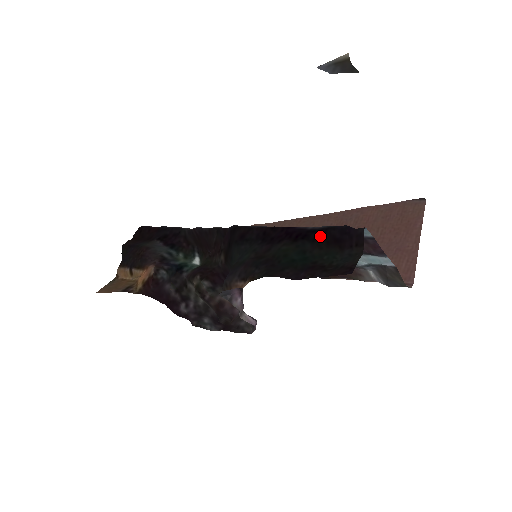
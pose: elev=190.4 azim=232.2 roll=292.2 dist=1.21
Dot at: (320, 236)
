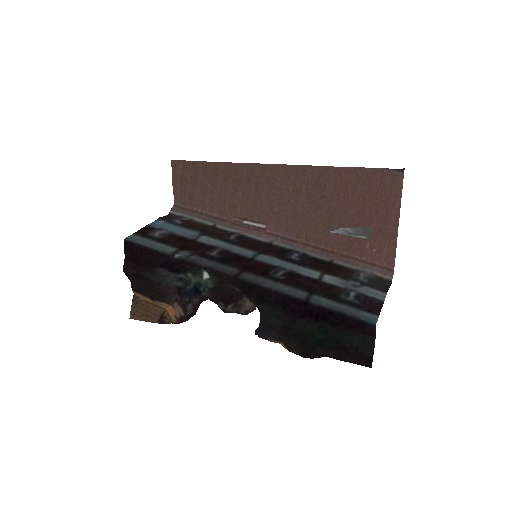
Dot at: (338, 322)
